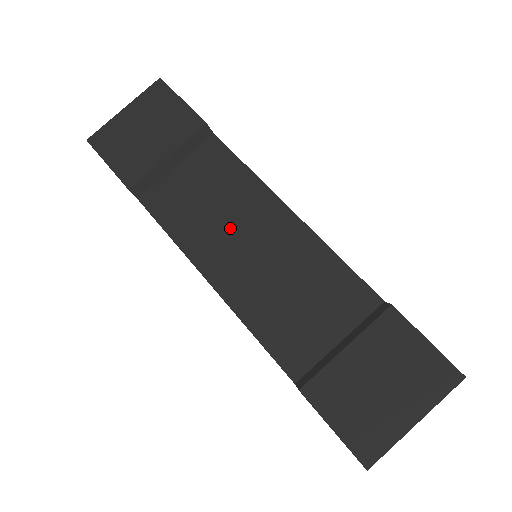
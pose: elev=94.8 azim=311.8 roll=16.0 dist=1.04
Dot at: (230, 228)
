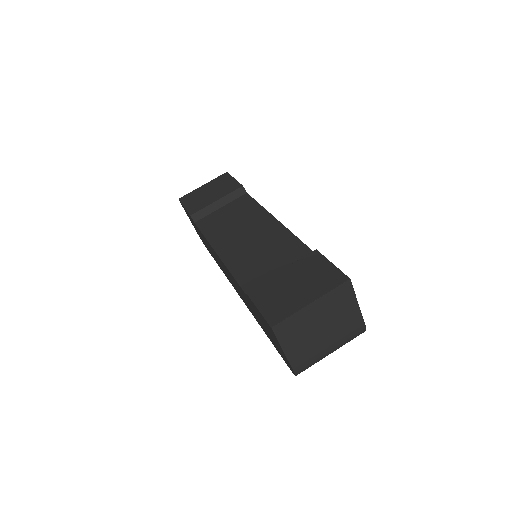
Dot at: (239, 230)
